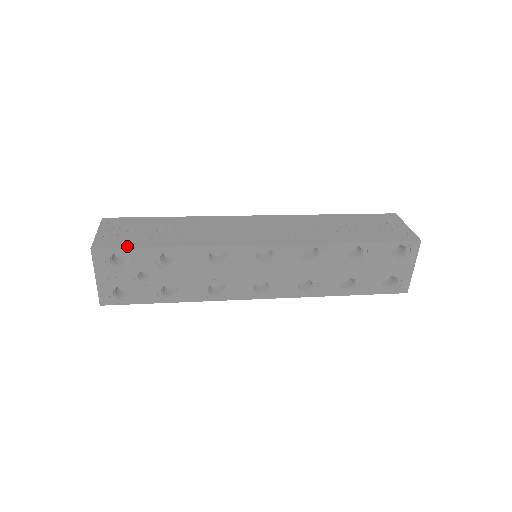
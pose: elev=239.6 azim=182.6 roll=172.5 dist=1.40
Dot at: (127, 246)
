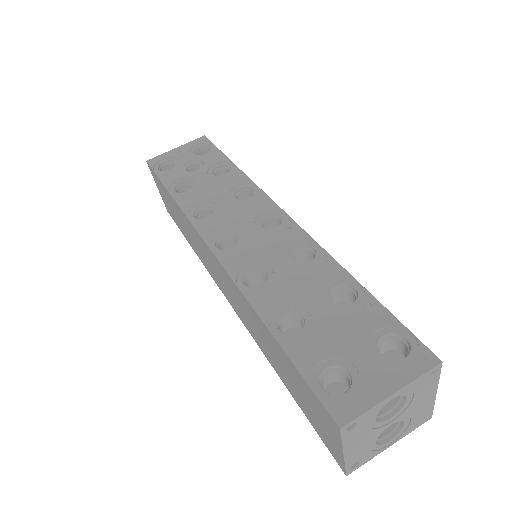
Dot at: (218, 150)
